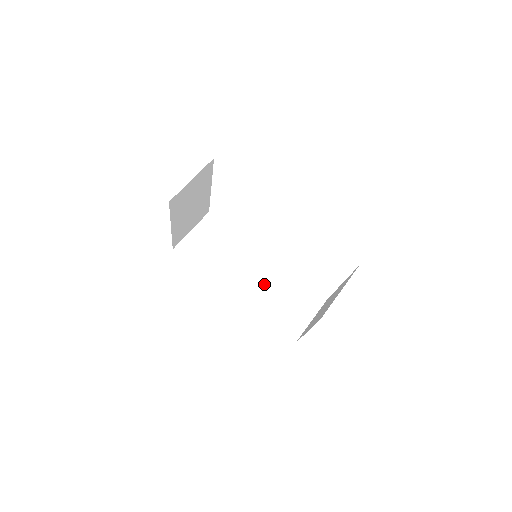
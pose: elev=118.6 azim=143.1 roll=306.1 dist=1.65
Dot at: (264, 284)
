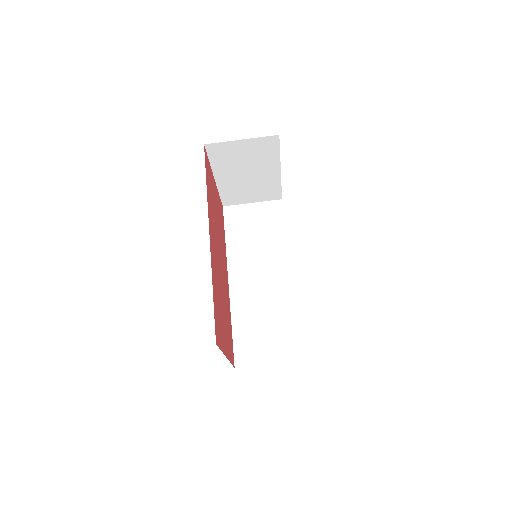
Dot at: (263, 295)
